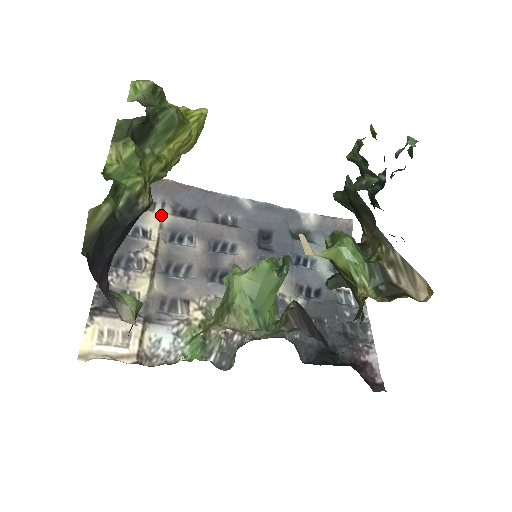
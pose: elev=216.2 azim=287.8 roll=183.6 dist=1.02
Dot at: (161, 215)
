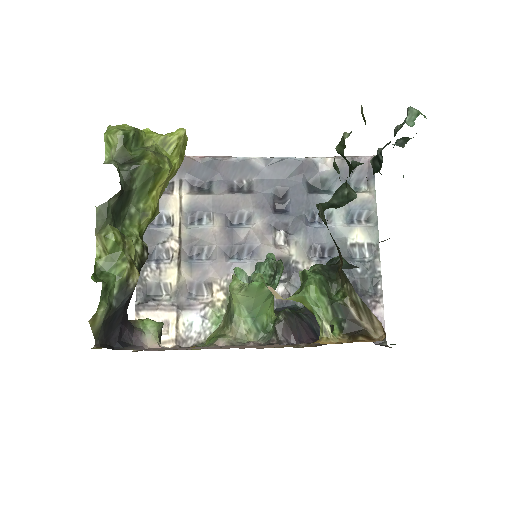
Dot at: (180, 196)
